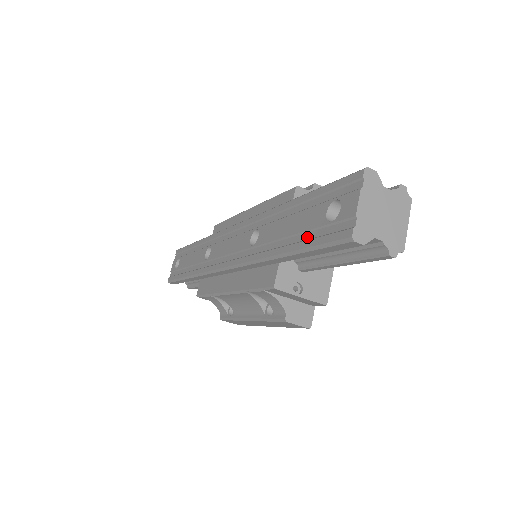
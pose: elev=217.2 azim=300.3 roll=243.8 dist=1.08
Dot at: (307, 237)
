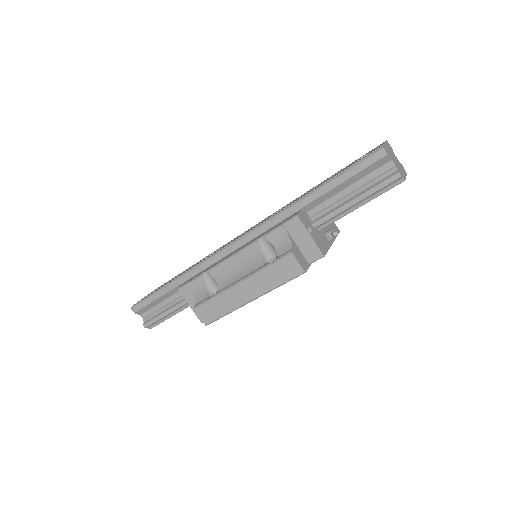
Dot at: occluded
